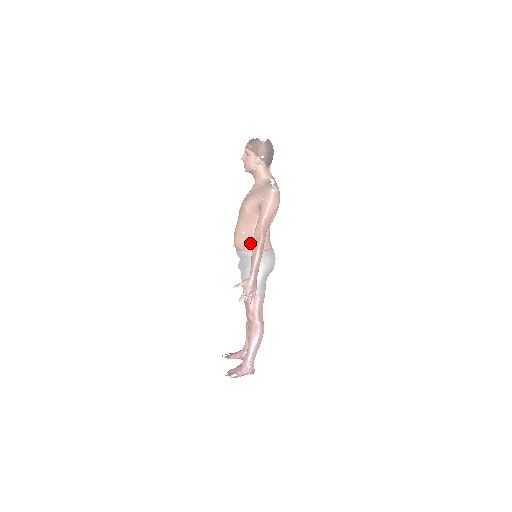
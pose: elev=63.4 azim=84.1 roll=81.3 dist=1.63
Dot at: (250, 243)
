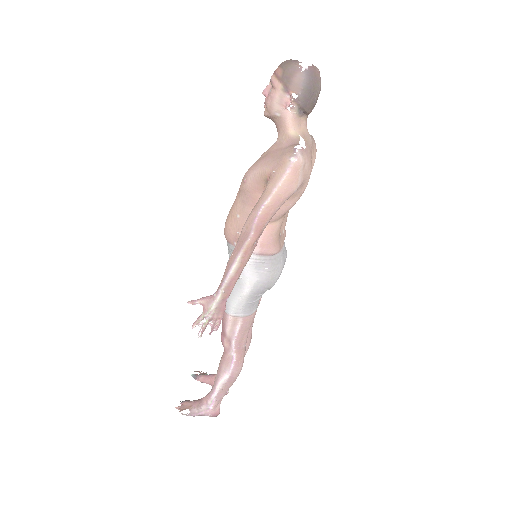
Dot at: occluded
